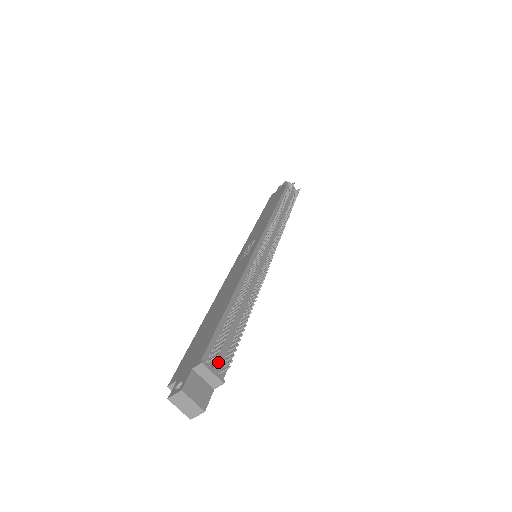
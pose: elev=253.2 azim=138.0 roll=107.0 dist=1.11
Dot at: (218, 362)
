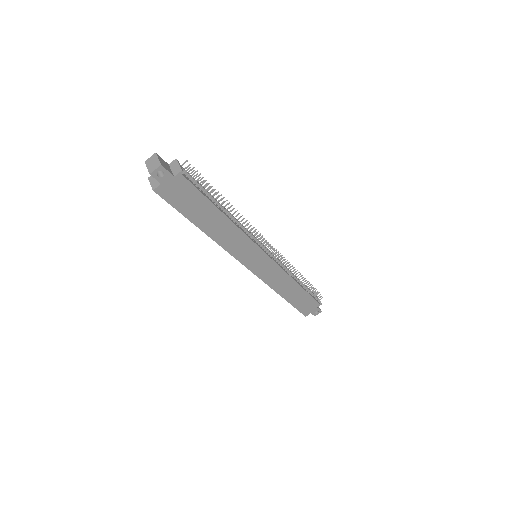
Dot at: (186, 171)
